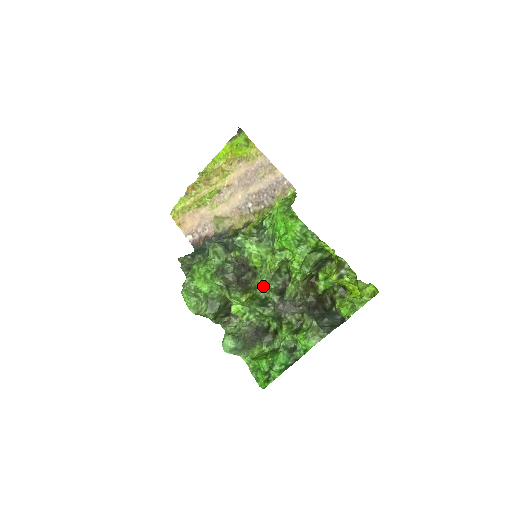
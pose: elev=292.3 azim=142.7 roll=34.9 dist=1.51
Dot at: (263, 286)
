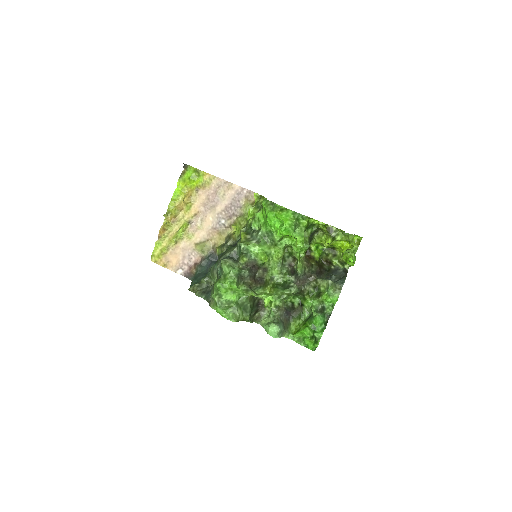
Dot at: (277, 274)
